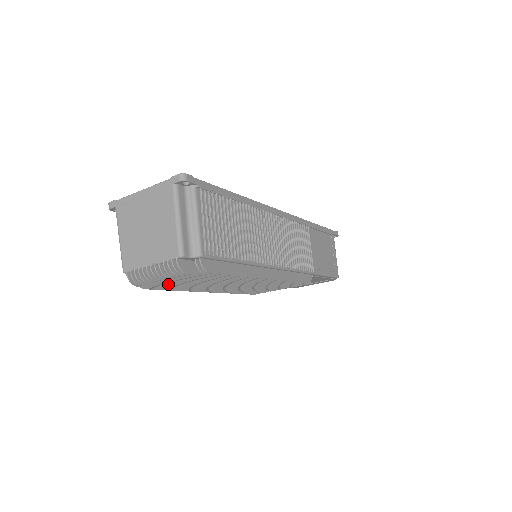
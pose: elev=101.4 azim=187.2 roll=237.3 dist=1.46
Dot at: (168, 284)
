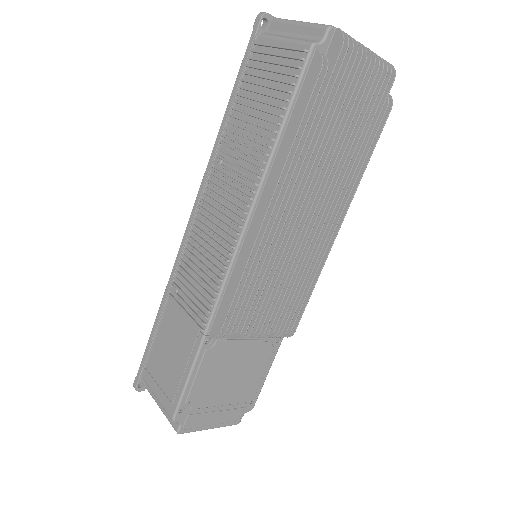
Dot at: (342, 92)
